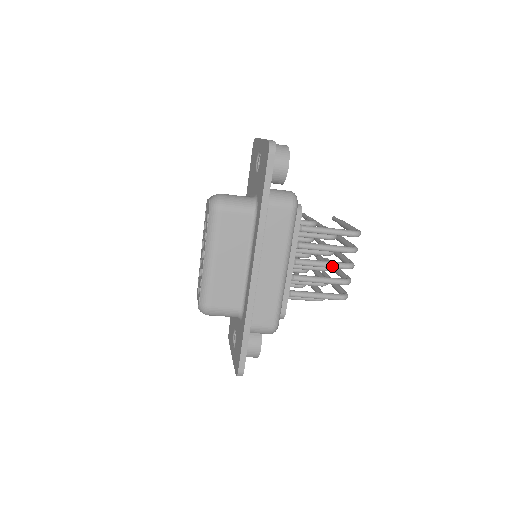
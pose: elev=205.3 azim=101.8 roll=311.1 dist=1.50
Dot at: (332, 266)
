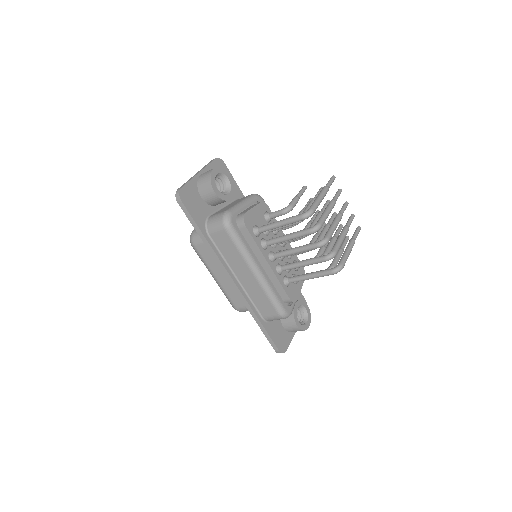
Dot at: (303, 250)
